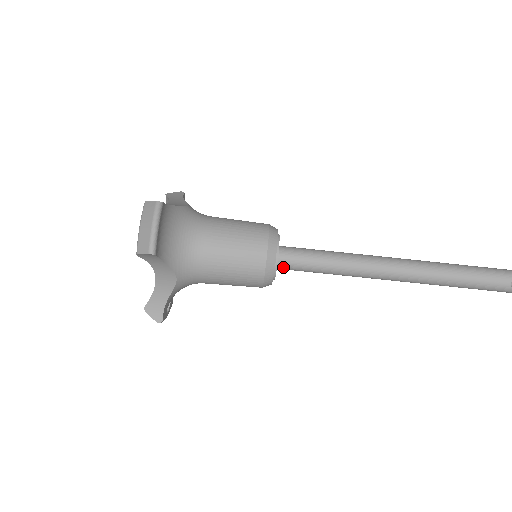
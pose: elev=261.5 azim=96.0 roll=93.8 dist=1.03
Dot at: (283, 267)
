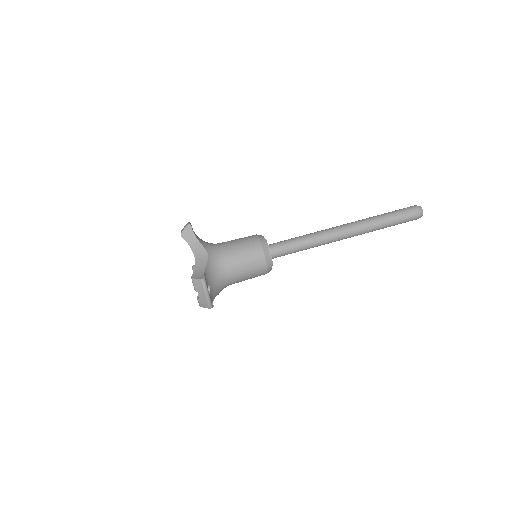
Dot at: (273, 248)
